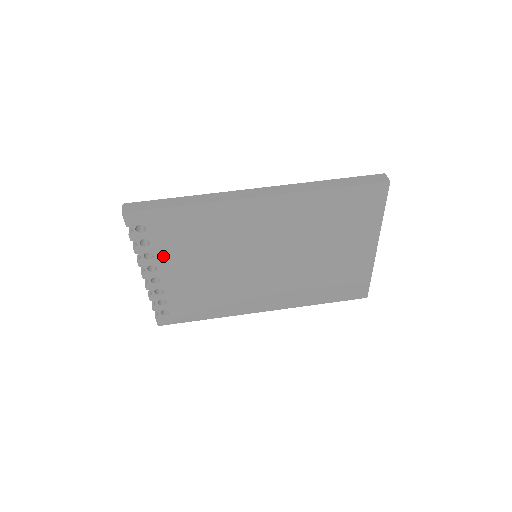
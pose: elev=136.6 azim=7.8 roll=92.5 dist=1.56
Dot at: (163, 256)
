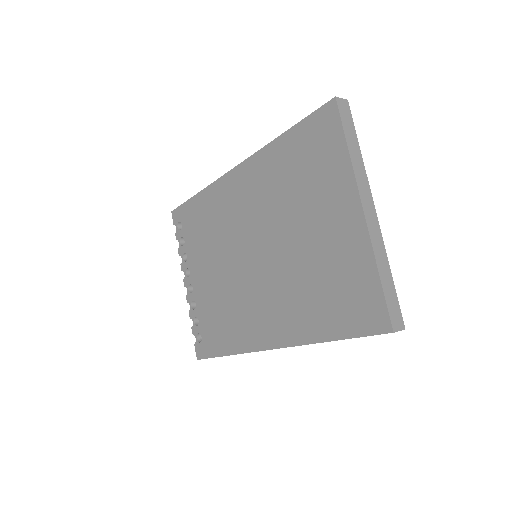
Dot at: (192, 256)
